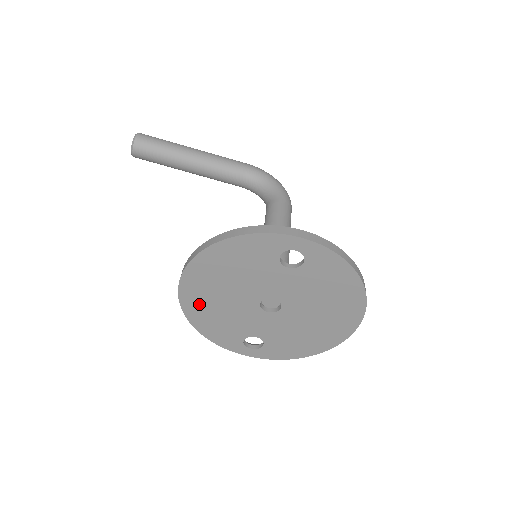
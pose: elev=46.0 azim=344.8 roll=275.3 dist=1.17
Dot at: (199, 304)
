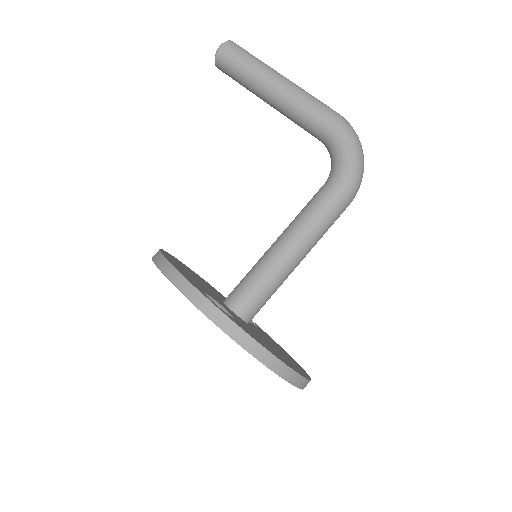
Dot at: occluded
